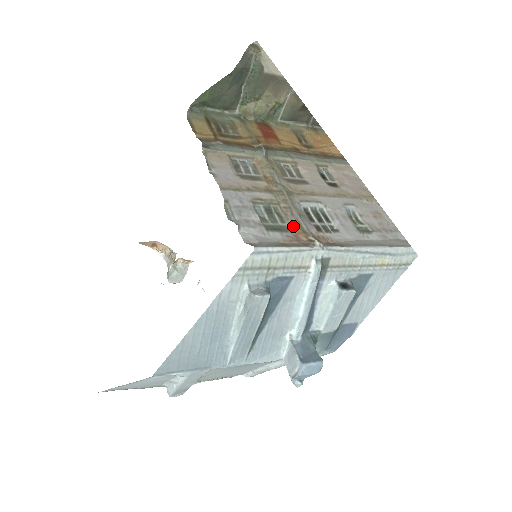
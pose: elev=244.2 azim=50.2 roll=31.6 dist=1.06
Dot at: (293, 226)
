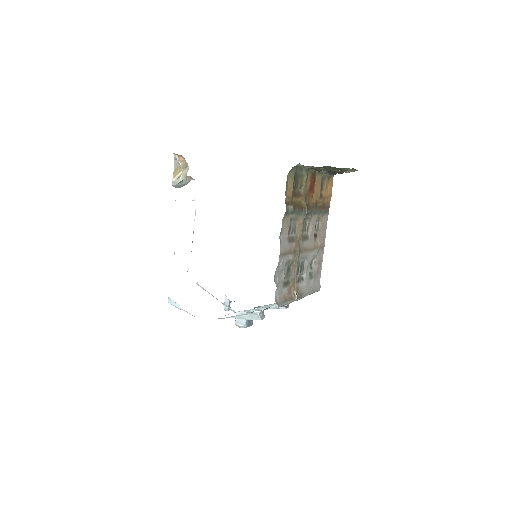
Dot at: (292, 280)
